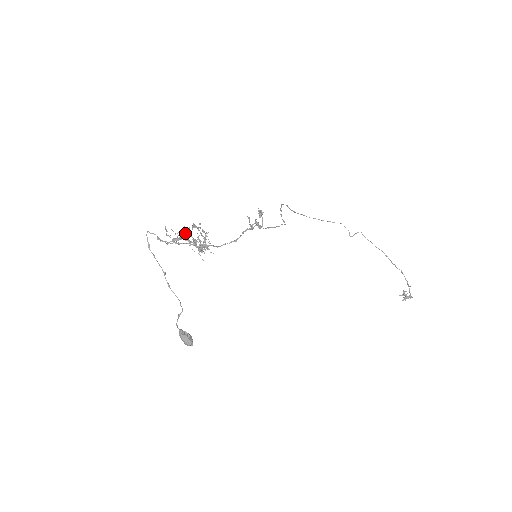
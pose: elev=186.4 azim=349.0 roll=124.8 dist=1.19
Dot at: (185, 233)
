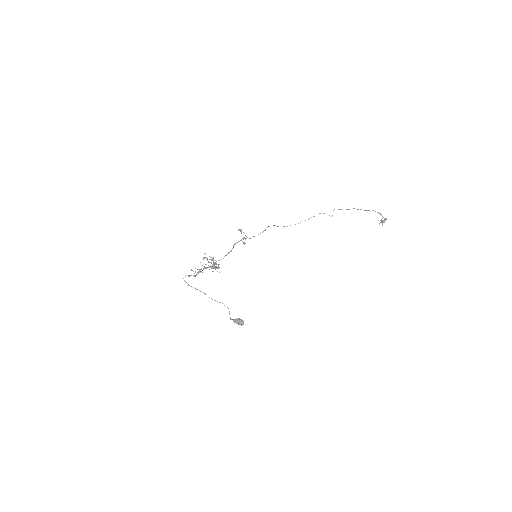
Dot at: occluded
